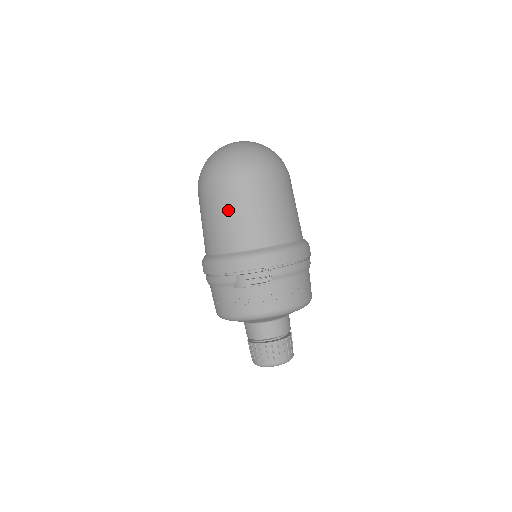
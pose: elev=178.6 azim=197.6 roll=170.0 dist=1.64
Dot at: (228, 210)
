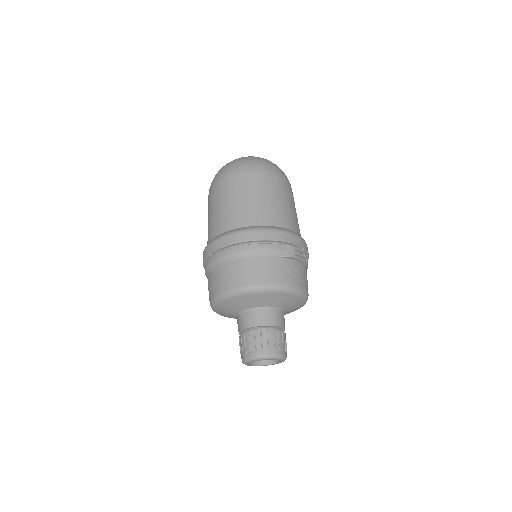
Dot at: (276, 194)
